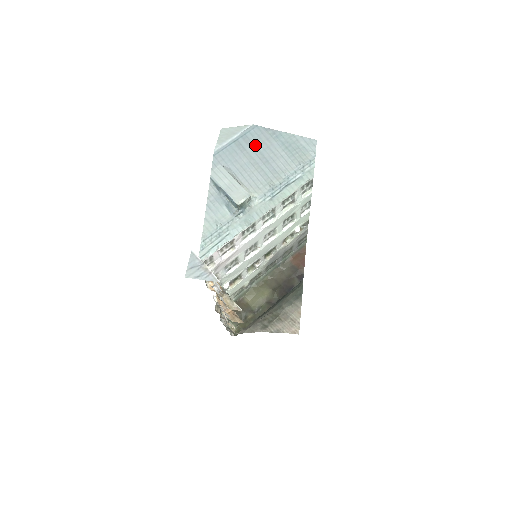
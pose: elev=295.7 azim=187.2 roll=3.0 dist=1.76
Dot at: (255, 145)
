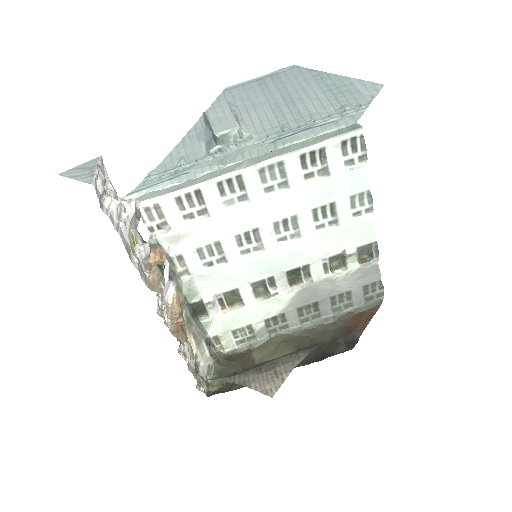
Dot at: (285, 85)
